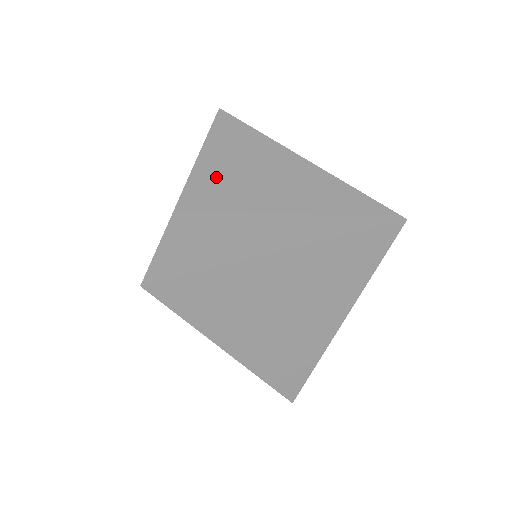
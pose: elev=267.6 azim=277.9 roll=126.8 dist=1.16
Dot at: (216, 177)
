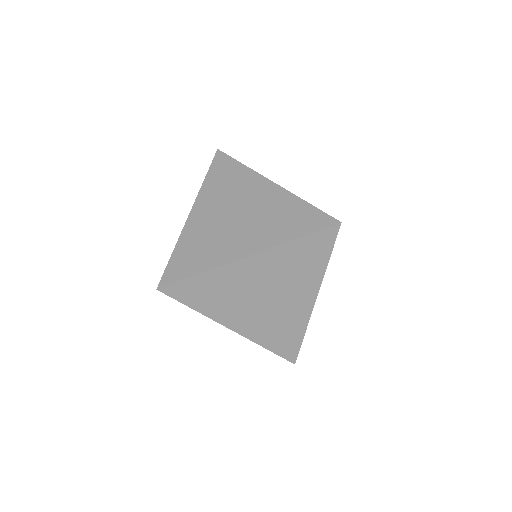
Dot at: (264, 269)
